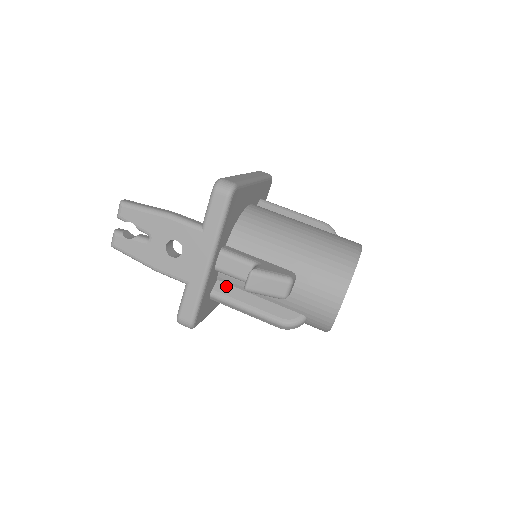
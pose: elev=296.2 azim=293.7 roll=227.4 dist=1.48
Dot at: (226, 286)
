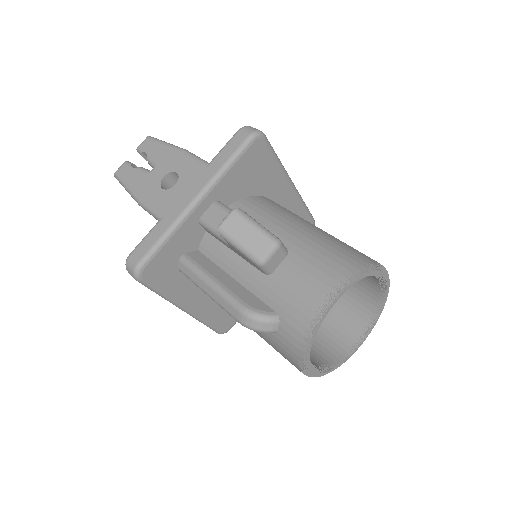
Dot at: (203, 257)
